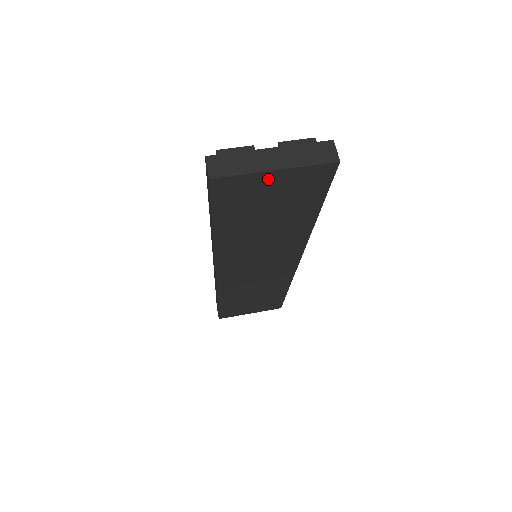
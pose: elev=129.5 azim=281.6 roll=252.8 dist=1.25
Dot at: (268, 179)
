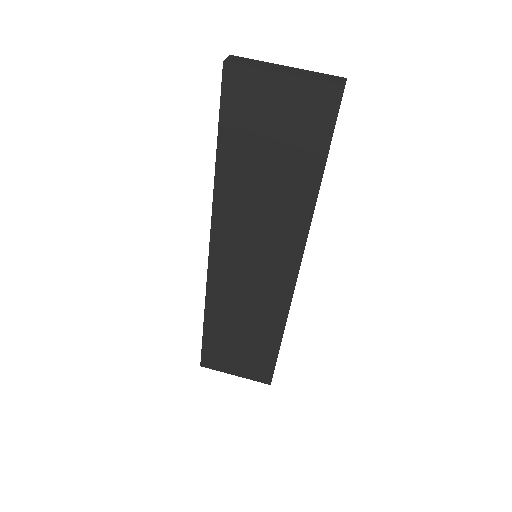
Dot at: (275, 86)
